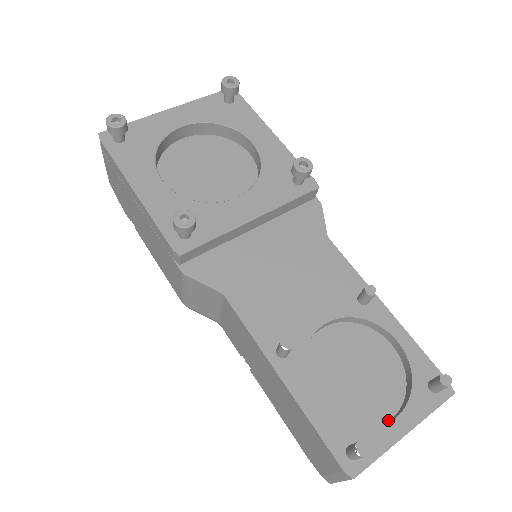
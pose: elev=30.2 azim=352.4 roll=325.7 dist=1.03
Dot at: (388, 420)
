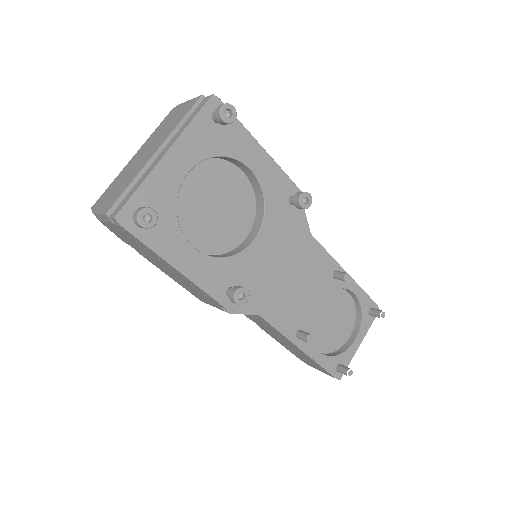
Dot at: (349, 338)
